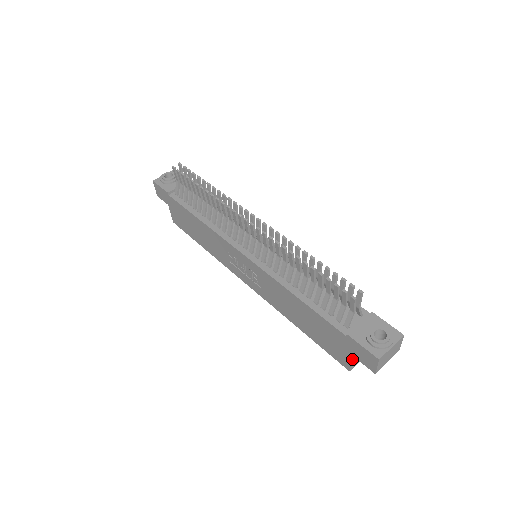
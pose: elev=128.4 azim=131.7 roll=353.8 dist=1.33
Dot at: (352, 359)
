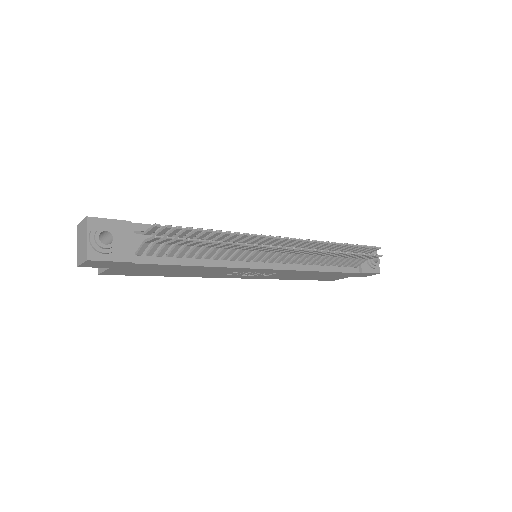
Dot at: (346, 277)
